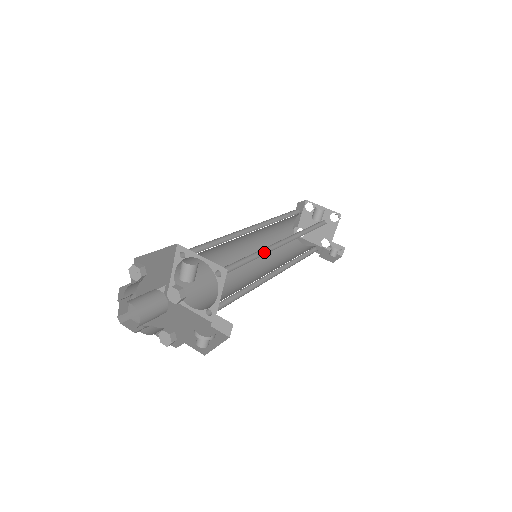
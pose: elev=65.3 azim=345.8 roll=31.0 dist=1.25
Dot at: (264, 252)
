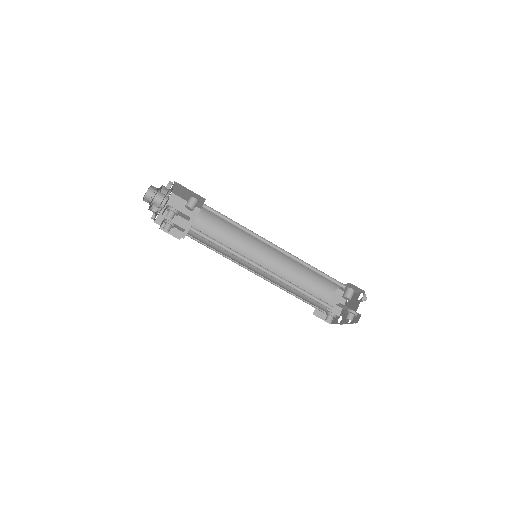
Dot at: occluded
